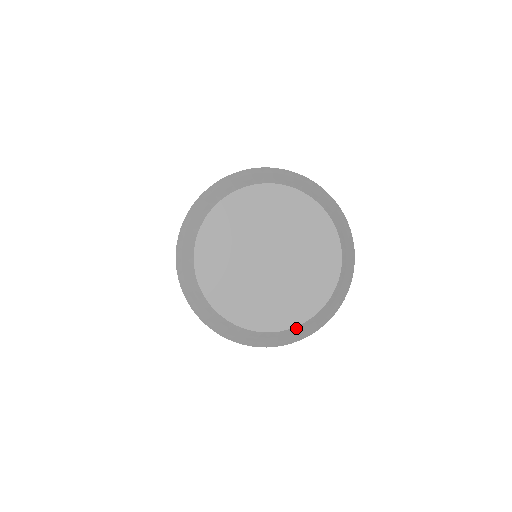
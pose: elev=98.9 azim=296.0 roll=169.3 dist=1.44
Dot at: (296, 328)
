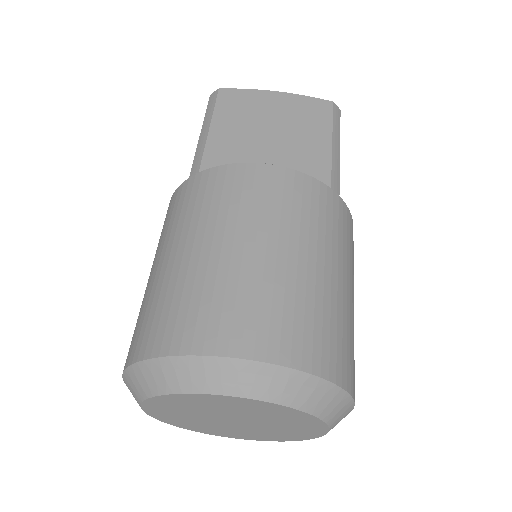
Dot at: occluded
